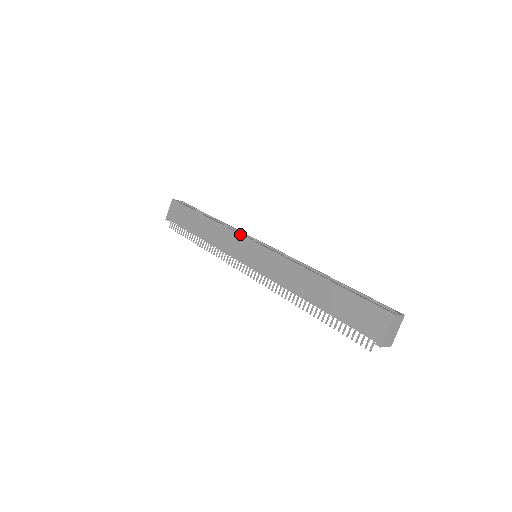
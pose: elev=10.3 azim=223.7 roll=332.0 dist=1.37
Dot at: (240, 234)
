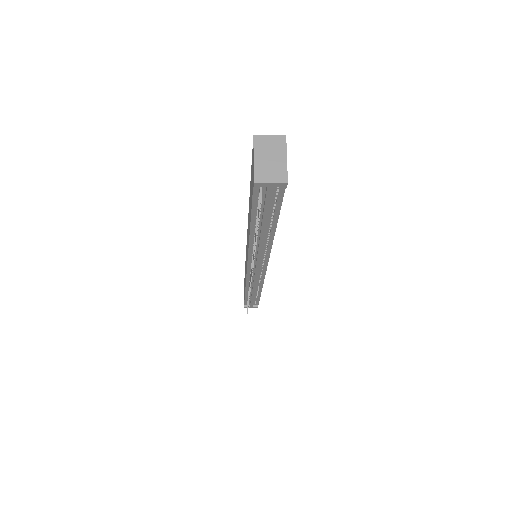
Dot at: occluded
